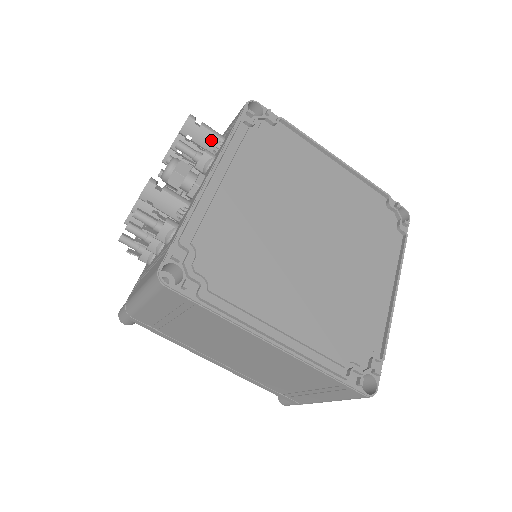
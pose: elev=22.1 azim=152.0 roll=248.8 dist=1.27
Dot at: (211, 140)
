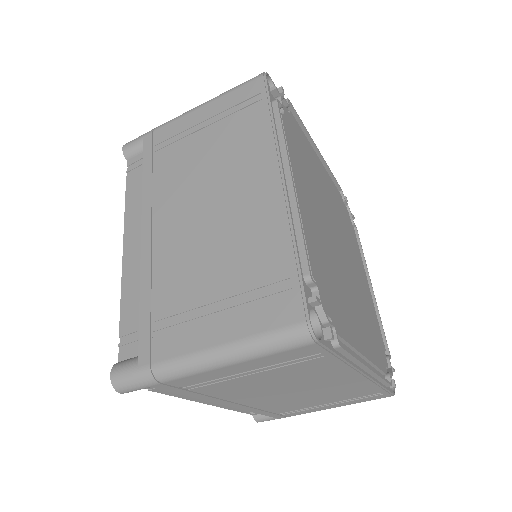
Dot at: occluded
